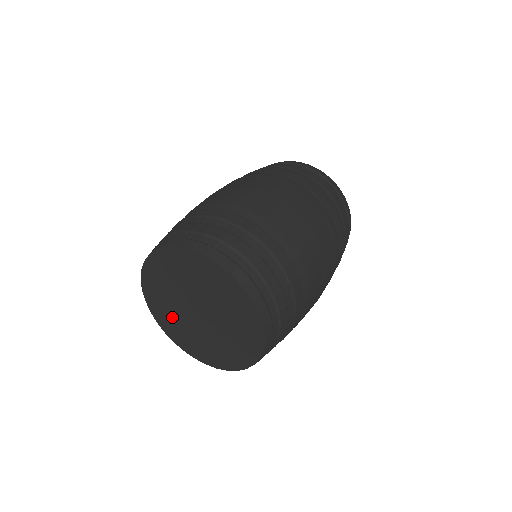
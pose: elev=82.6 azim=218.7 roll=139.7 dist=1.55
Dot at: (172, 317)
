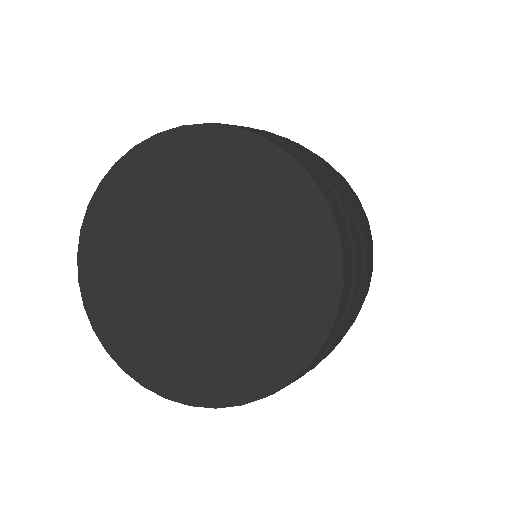
Dot at: (125, 257)
